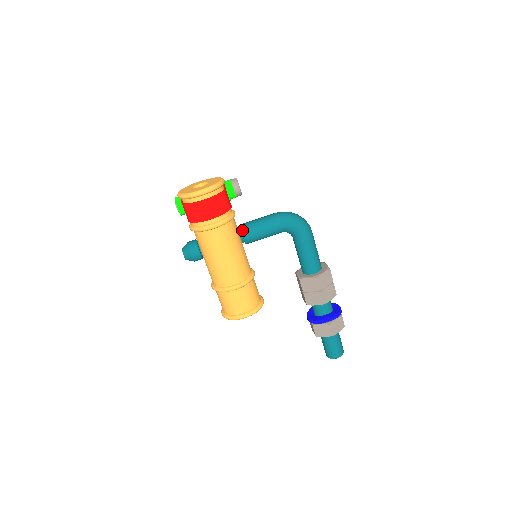
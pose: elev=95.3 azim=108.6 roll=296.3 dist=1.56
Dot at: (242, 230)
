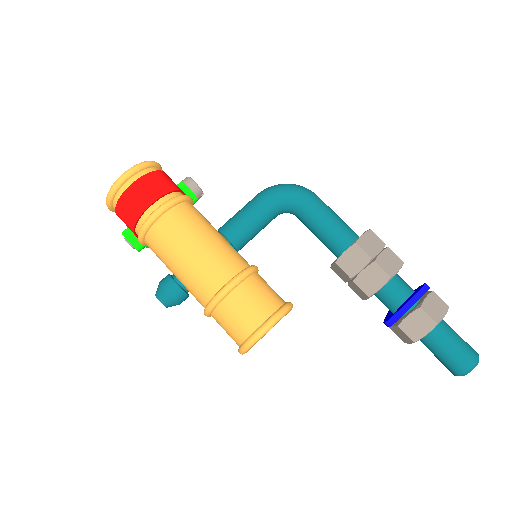
Dot at: (221, 230)
